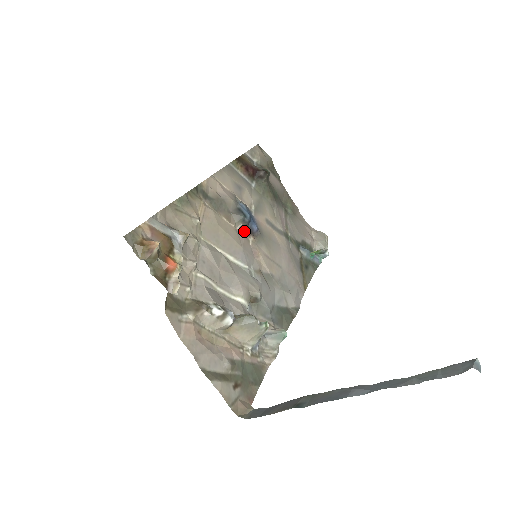
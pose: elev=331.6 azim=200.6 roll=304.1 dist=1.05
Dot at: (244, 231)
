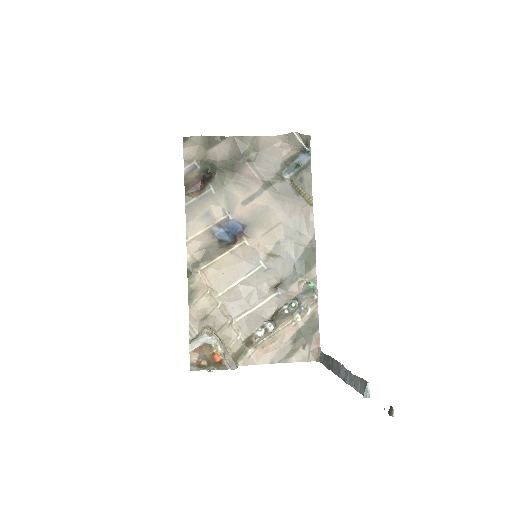
Dot at: (236, 242)
